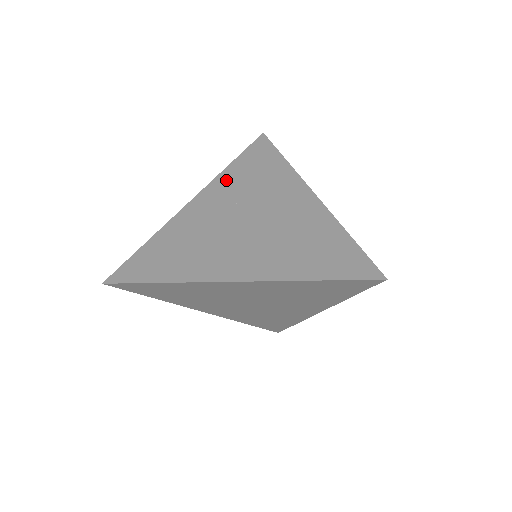
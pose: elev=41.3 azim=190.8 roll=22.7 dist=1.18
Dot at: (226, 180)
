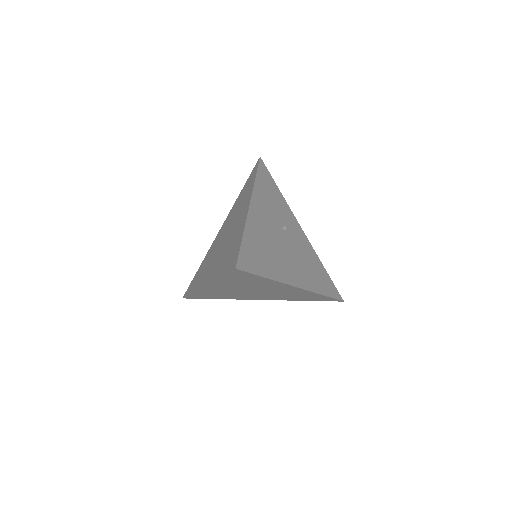
Dot at: (233, 208)
